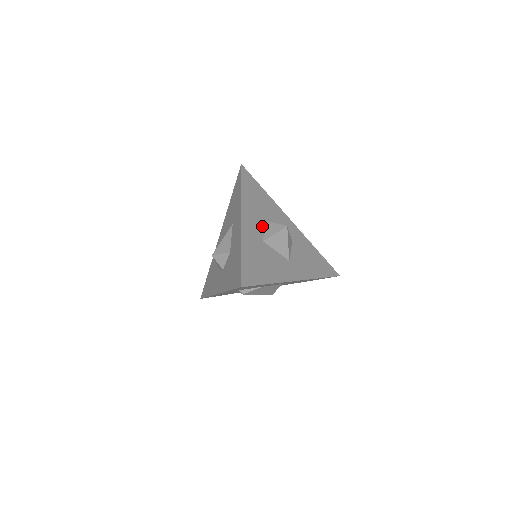
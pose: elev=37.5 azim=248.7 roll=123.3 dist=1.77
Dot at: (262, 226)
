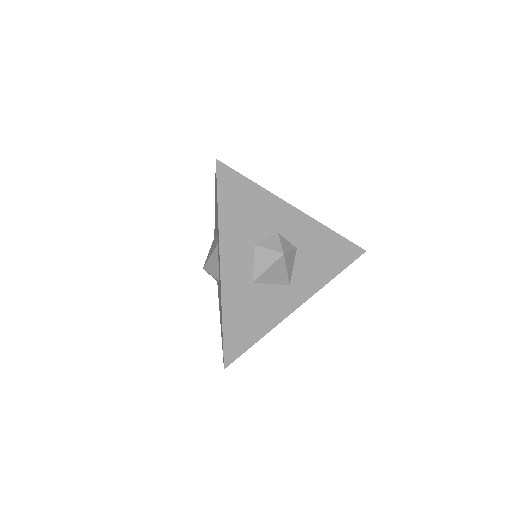
Dot at: (251, 258)
